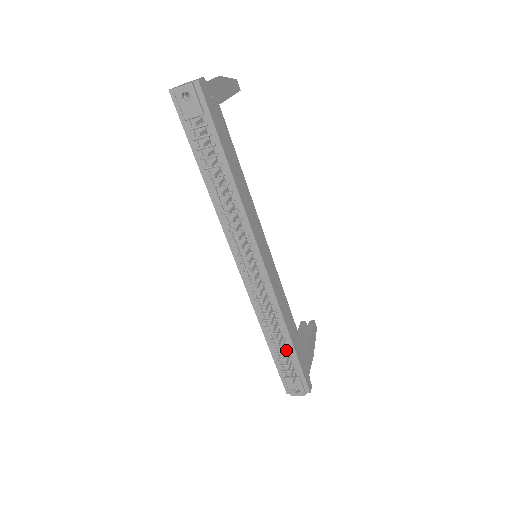
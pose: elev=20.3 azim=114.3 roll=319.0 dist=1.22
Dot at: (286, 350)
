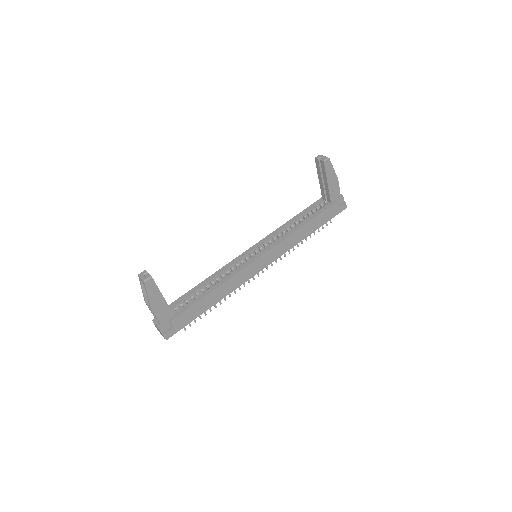
Dot at: occluded
